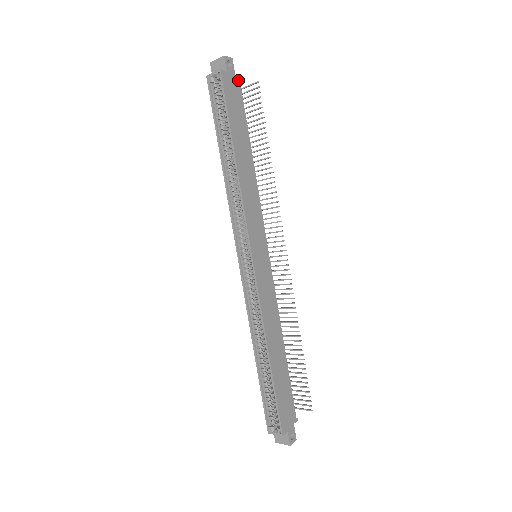
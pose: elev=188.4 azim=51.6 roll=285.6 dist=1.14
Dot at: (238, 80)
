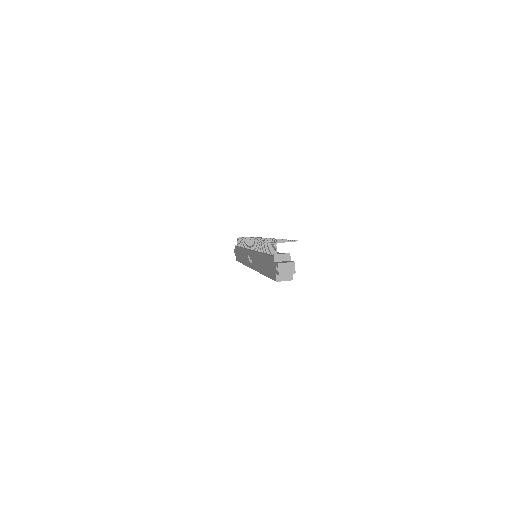
Dot at: (290, 257)
